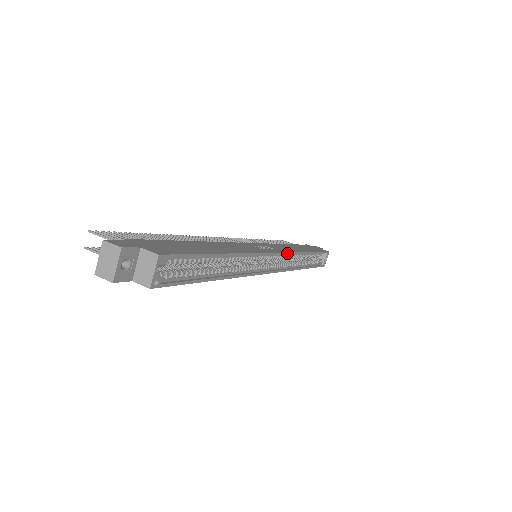
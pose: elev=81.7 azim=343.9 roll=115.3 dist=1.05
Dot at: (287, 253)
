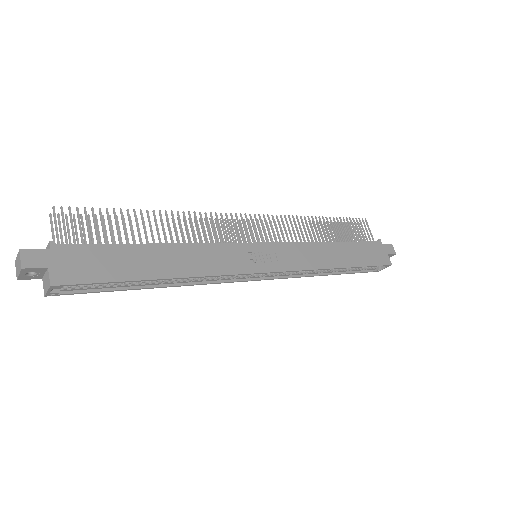
Dot at: (288, 271)
